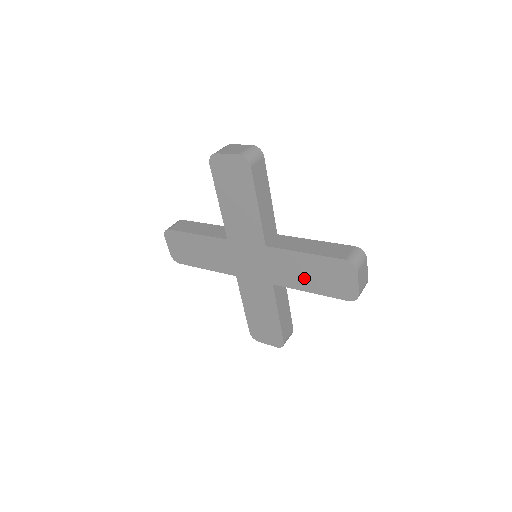
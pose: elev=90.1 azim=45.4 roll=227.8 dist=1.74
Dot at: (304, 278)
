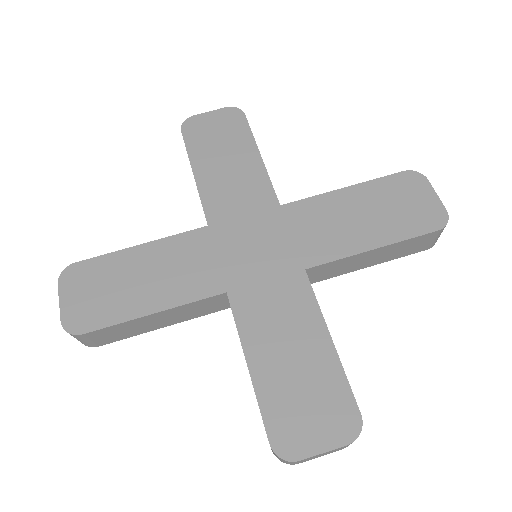
Dot at: (357, 228)
